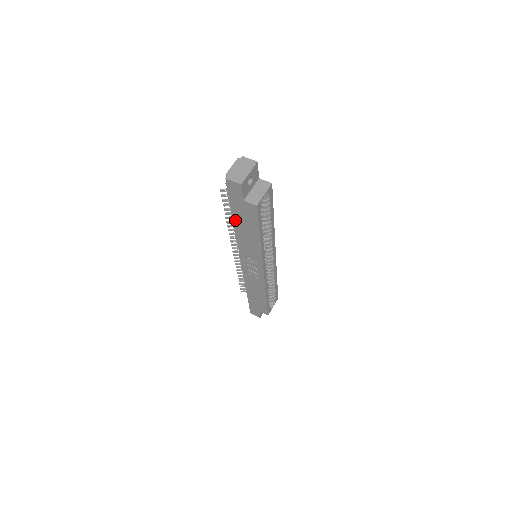
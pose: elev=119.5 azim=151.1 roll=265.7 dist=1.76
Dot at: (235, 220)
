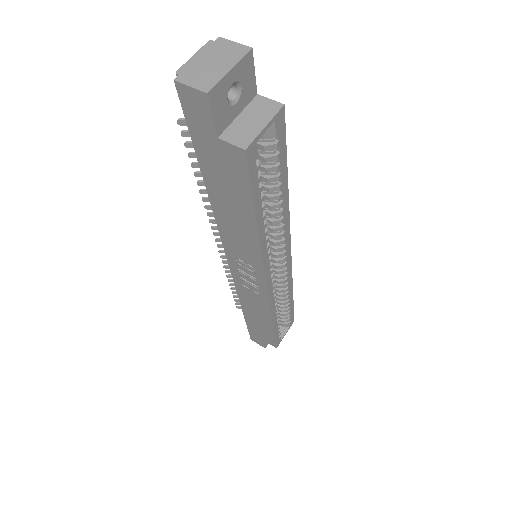
Dot at: (208, 185)
